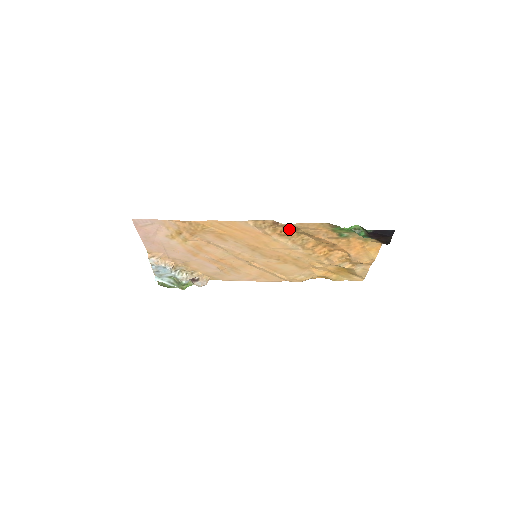
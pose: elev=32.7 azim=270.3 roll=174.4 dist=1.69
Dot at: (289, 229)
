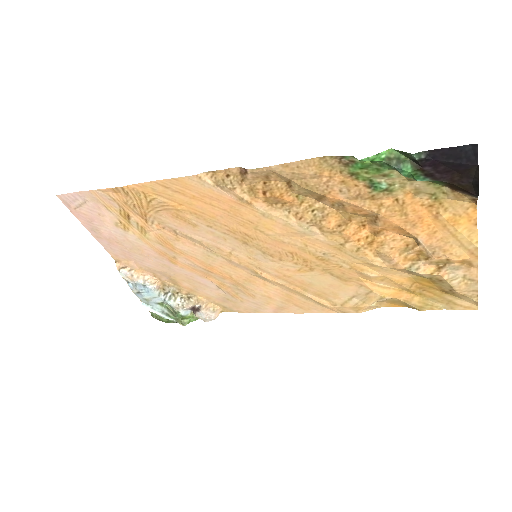
Dot at: (275, 185)
